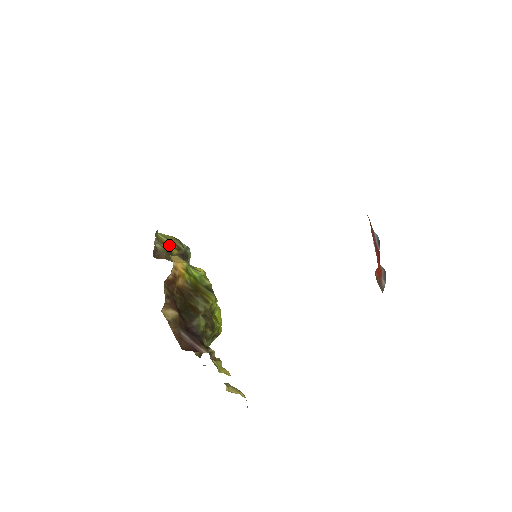
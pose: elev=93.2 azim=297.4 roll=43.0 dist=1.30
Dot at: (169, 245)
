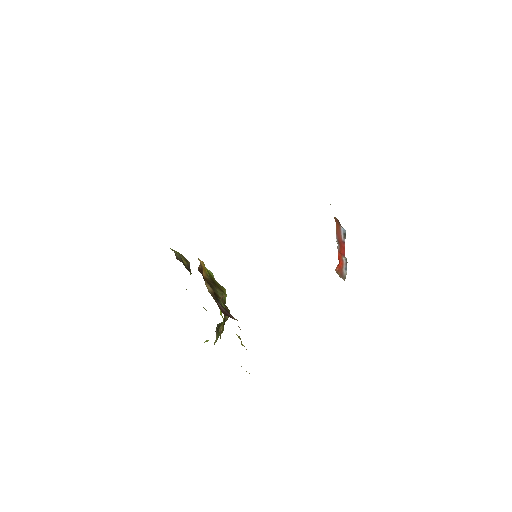
Dot at: occluded
